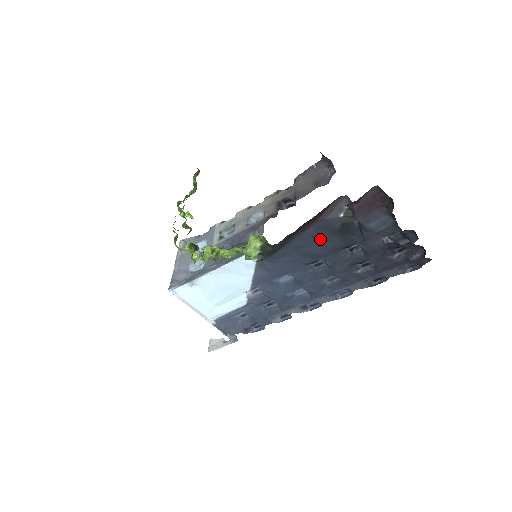
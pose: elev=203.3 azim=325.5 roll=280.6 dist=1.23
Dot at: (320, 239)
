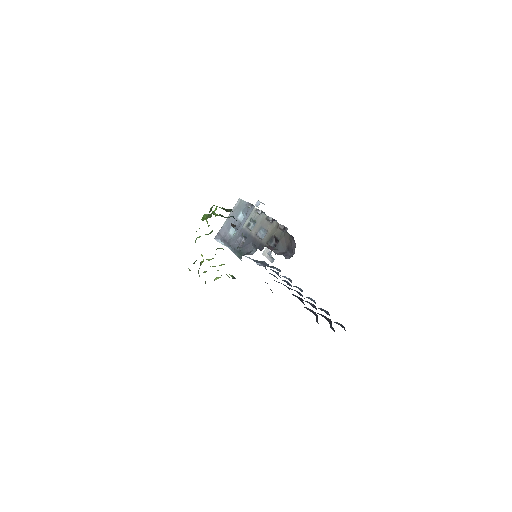
Dot at: occluded
